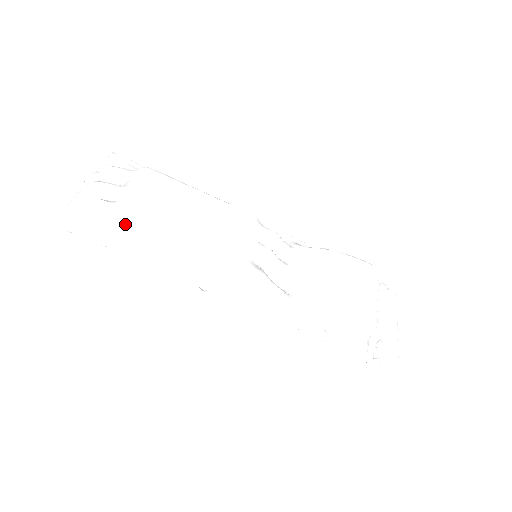
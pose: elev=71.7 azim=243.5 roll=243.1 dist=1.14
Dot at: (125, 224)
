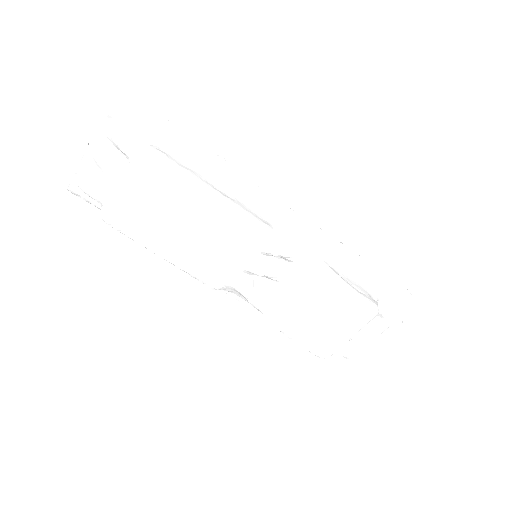
Dot at: (116, 229)
